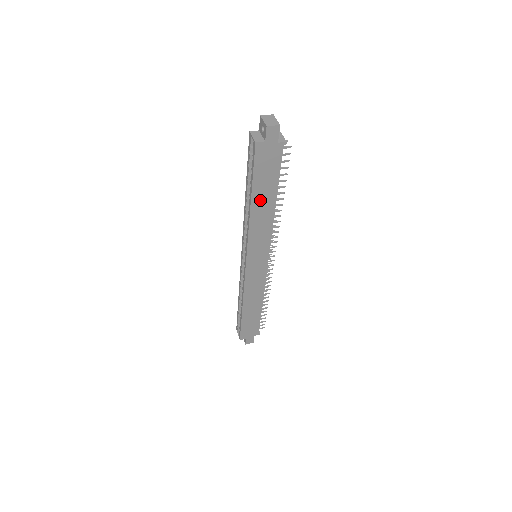
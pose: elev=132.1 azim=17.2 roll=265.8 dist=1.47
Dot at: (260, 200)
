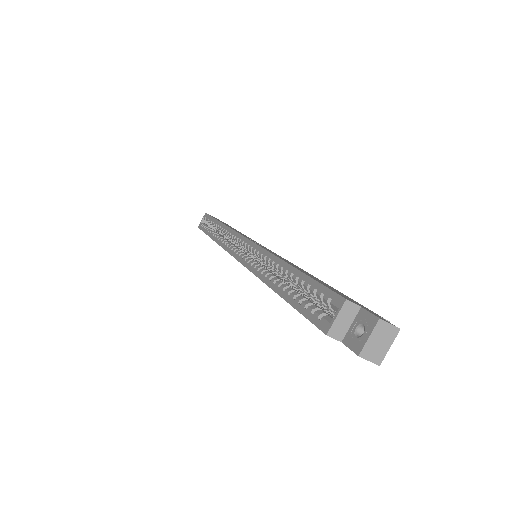
Dot at: occluded
